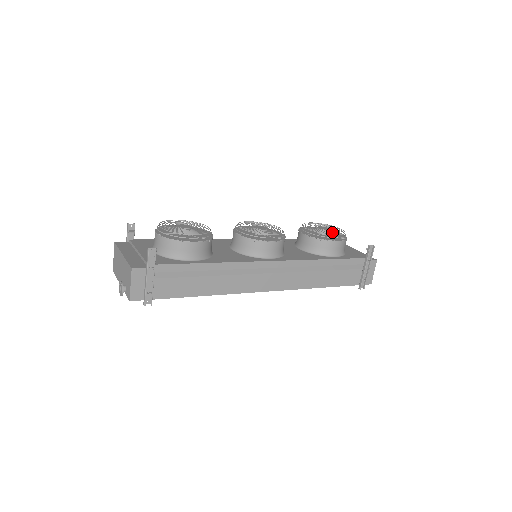
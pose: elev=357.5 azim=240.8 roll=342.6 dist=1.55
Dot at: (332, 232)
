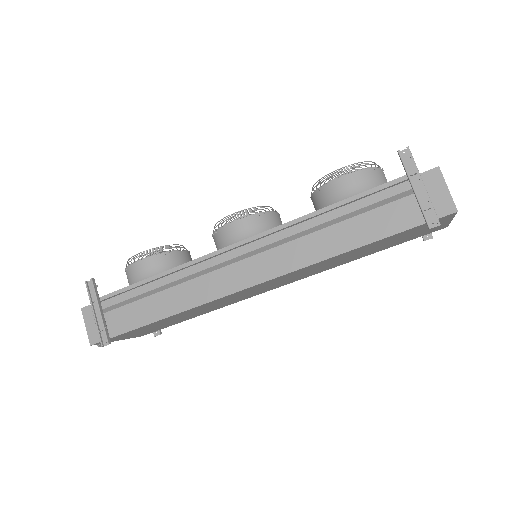
Dot at: (341, 172)
